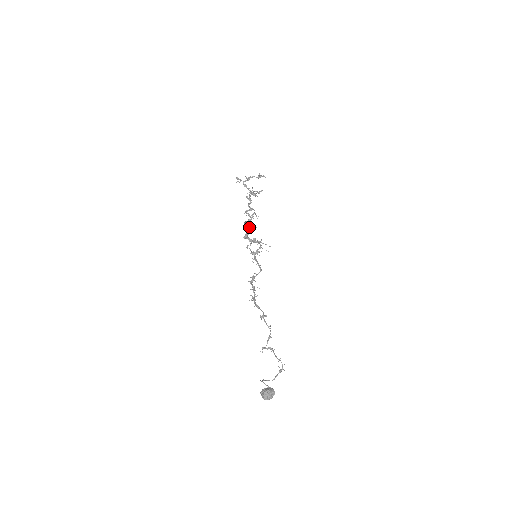
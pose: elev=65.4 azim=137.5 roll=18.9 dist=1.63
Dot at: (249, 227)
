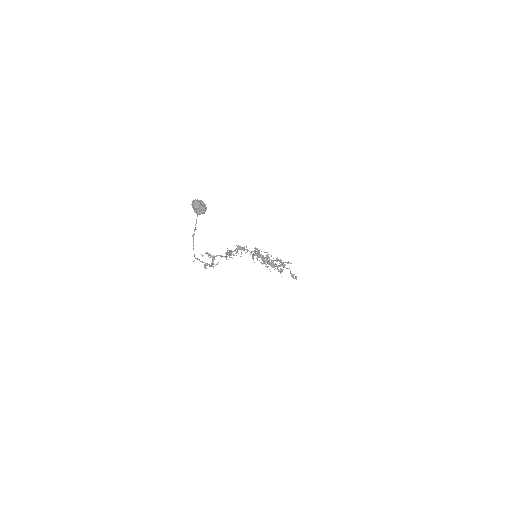
Dot at: occluded
